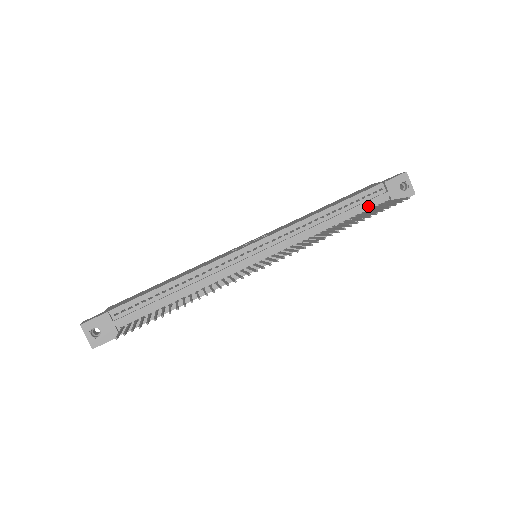
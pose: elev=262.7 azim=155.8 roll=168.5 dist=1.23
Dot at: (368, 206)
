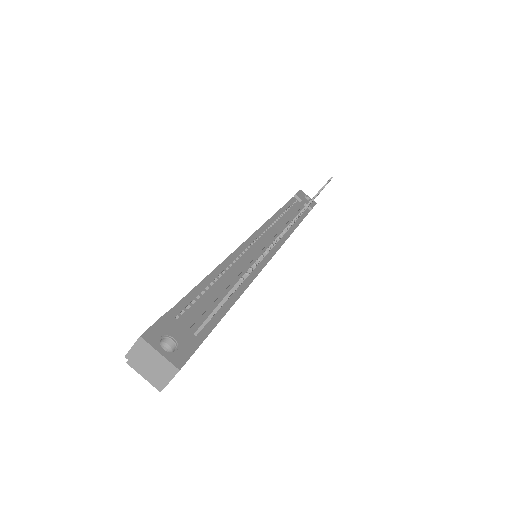
Dot at: (299, 211)
